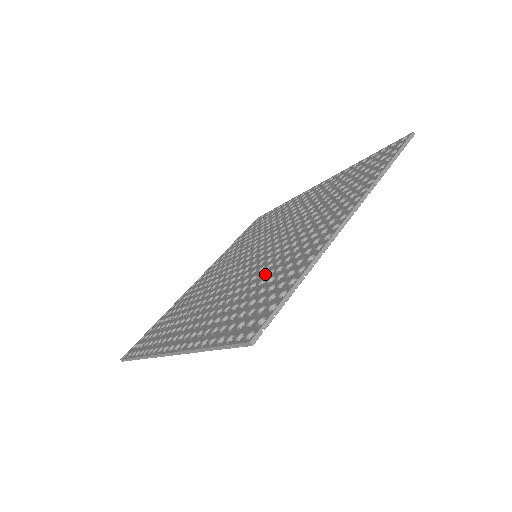
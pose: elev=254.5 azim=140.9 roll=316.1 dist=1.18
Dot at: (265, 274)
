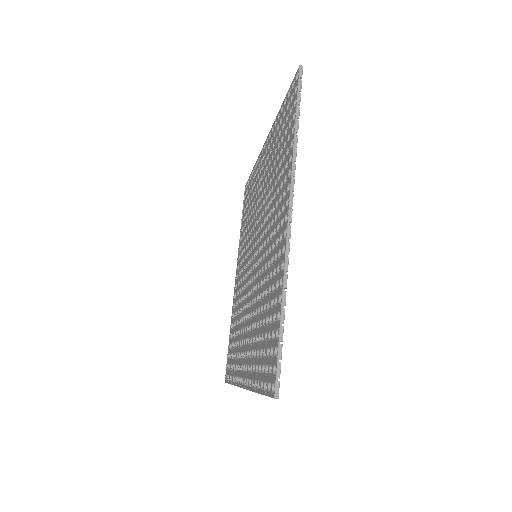
Dot at: (264, 294)
